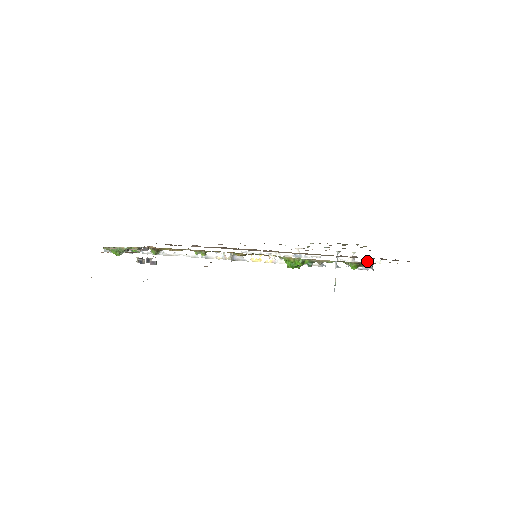
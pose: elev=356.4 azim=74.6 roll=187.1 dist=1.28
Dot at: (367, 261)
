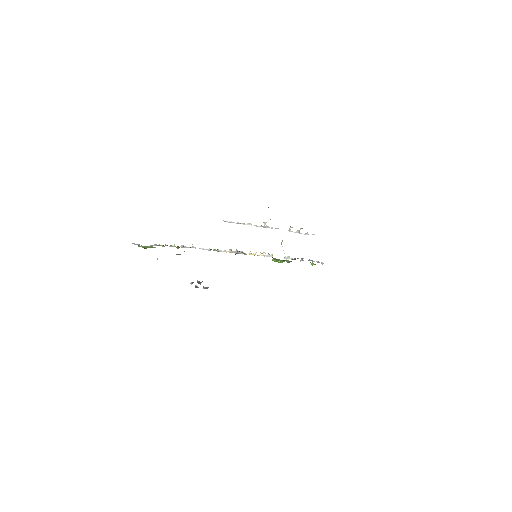
Dot at: (307, 233)
